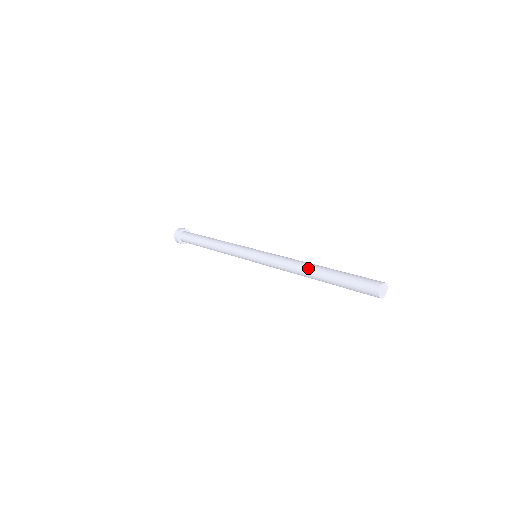
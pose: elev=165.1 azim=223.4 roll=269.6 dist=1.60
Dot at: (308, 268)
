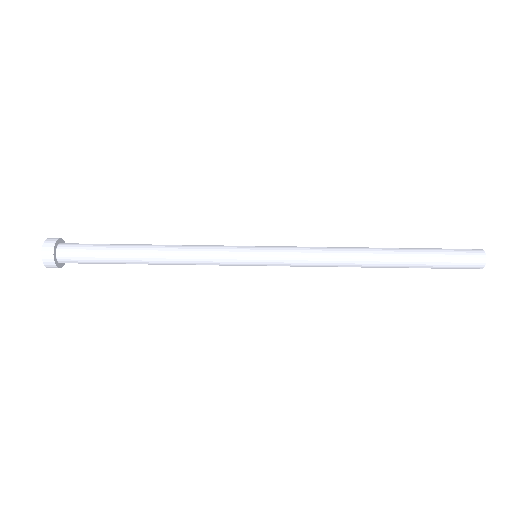
Dot at: (372, 258)
